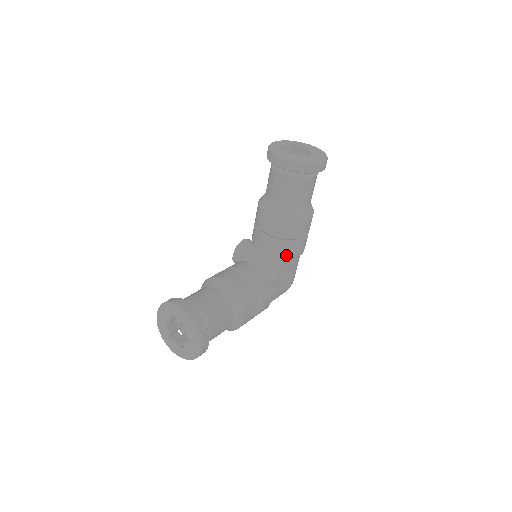
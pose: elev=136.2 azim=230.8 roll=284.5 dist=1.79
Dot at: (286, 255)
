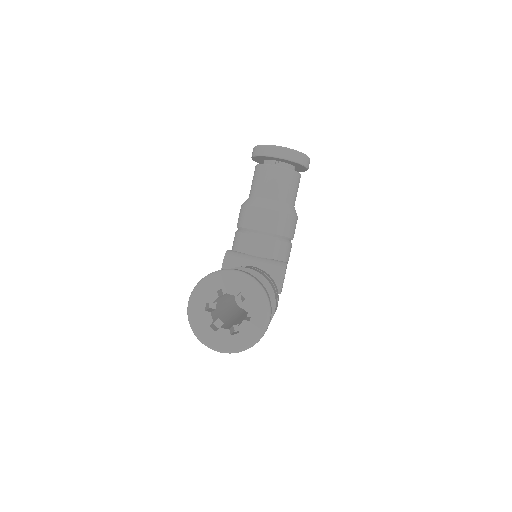
Dot at: (282, 256)
